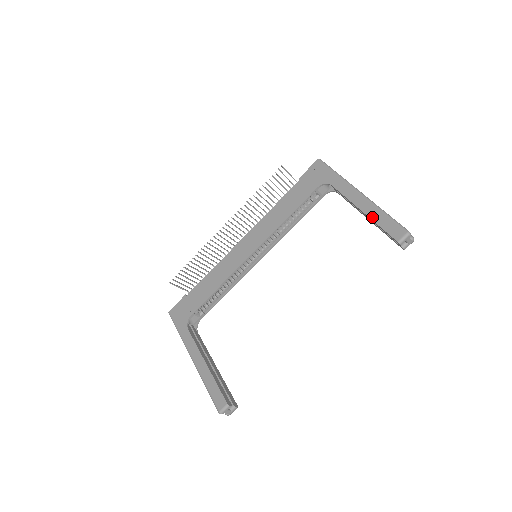
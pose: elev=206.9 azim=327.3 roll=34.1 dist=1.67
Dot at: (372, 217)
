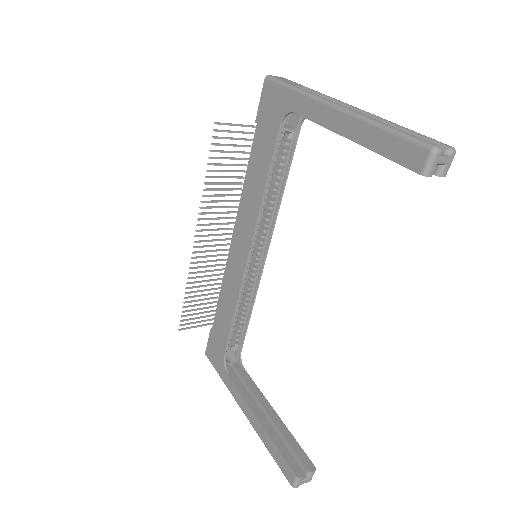
Dot at: (366, 144)
